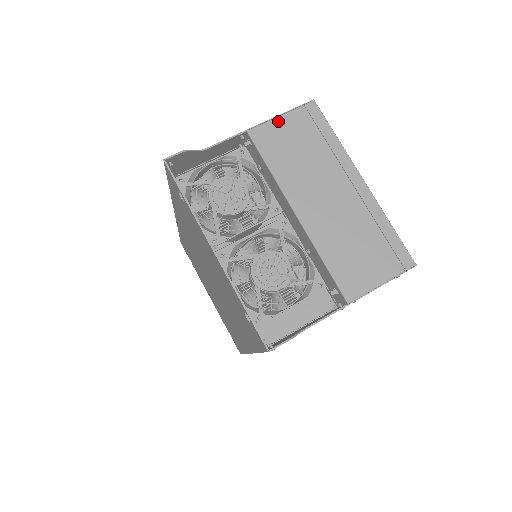
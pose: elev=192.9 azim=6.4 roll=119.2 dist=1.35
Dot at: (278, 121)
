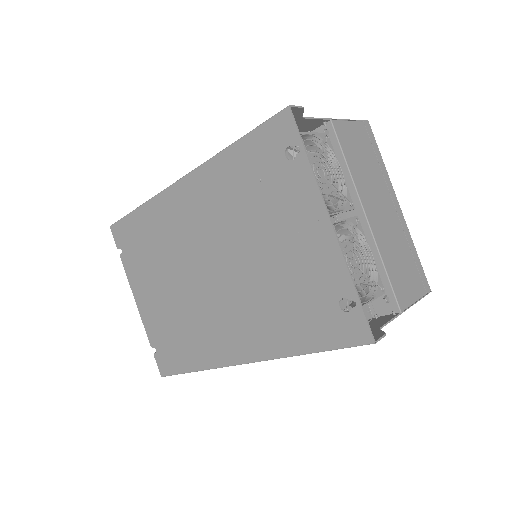
Dot at: (350, 124)
